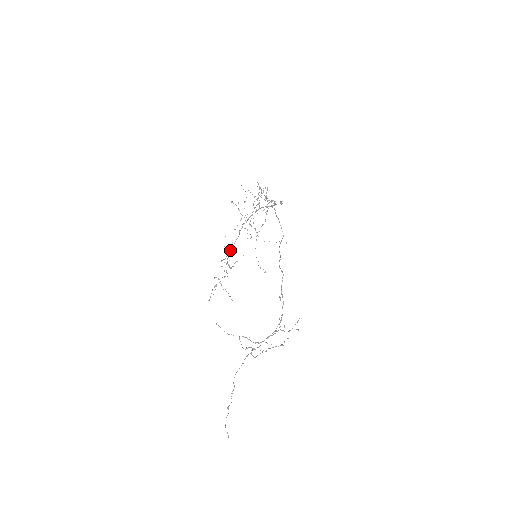
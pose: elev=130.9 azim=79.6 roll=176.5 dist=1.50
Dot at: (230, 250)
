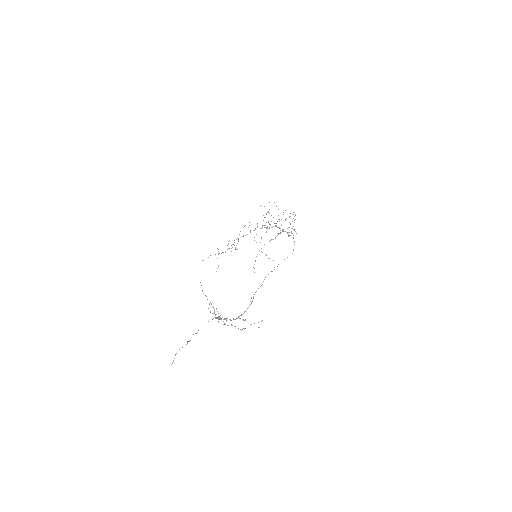
Dot at: (238, 238)
